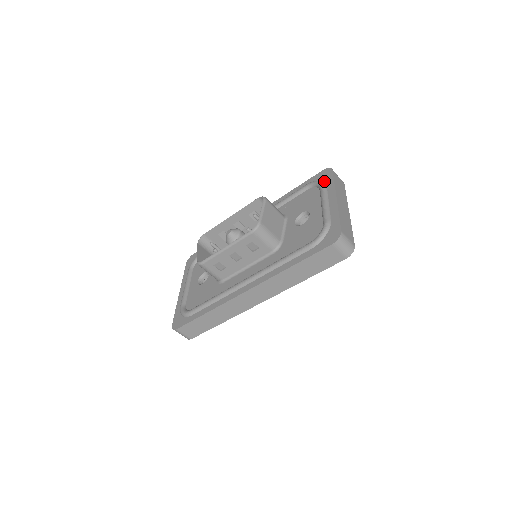
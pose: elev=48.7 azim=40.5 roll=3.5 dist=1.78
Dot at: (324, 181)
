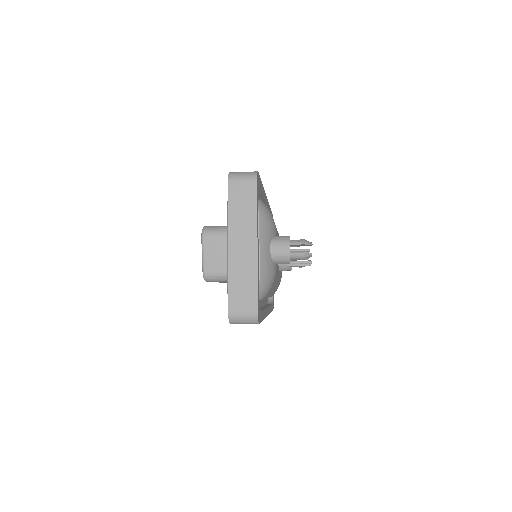
Dot at: occluded
